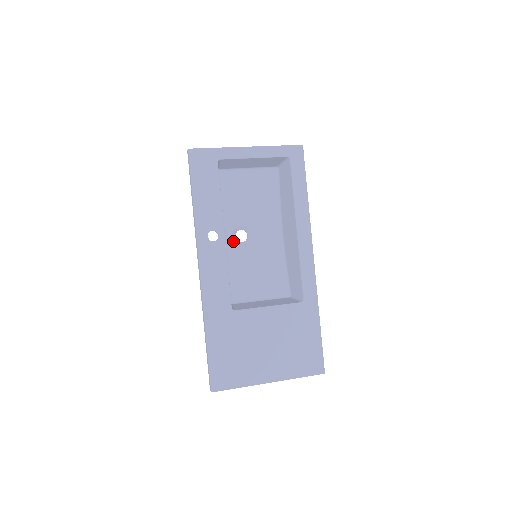
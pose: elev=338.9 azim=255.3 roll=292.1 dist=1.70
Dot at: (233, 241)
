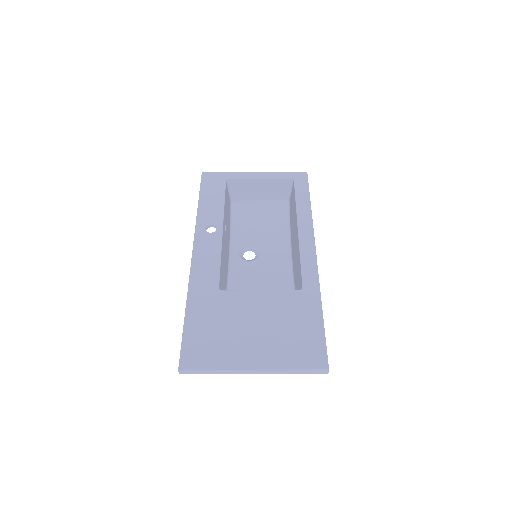
Dot at: (239, 256)
